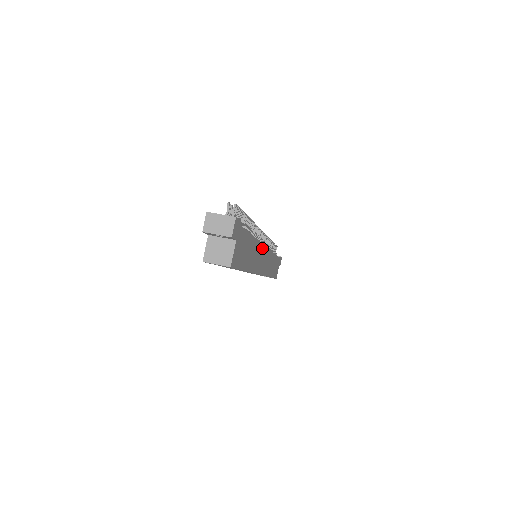
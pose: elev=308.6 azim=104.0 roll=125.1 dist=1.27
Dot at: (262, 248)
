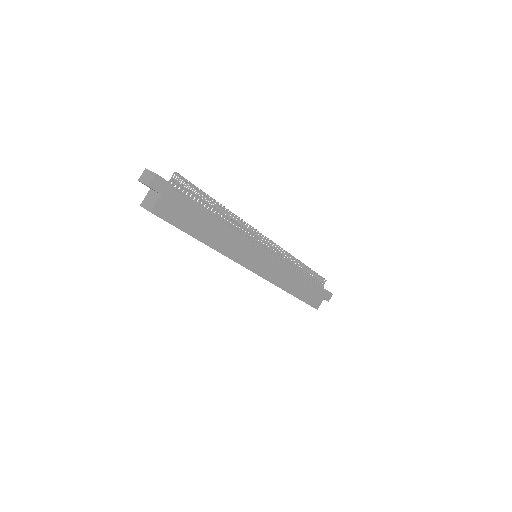
Dot at: (248, 243)
